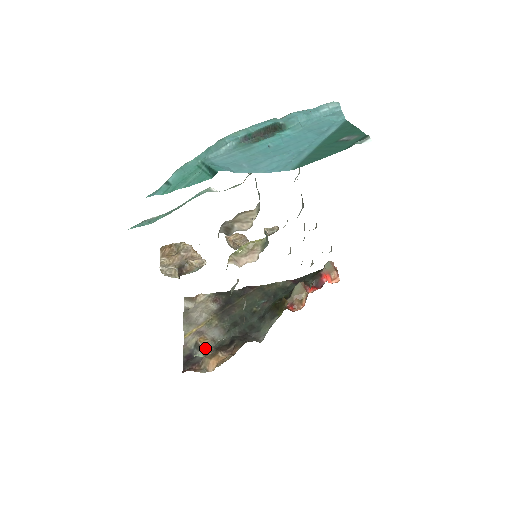
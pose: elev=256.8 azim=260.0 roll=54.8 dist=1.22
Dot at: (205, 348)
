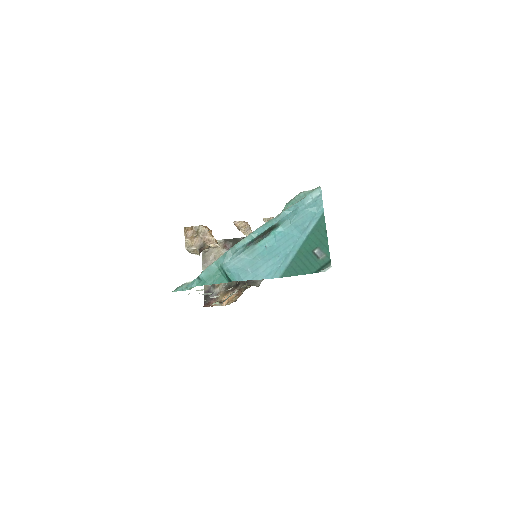
Dot at: (219, 287)
